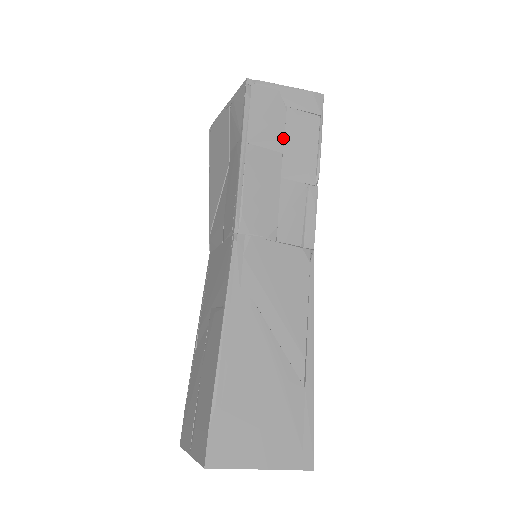
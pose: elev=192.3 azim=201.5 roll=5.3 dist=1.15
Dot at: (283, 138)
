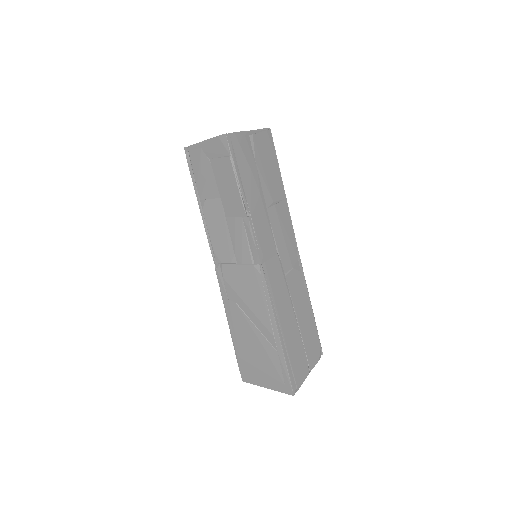
Dot at: (217, 186)
